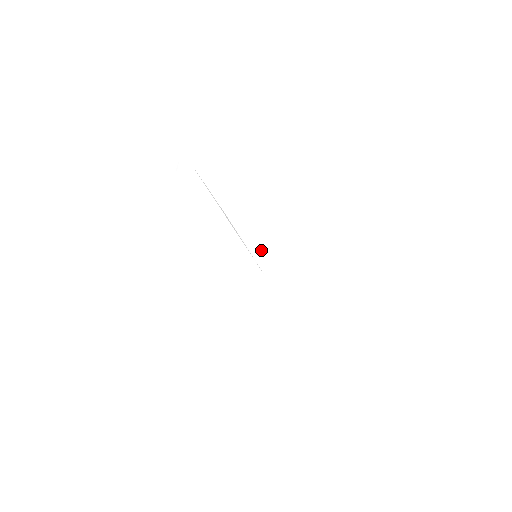
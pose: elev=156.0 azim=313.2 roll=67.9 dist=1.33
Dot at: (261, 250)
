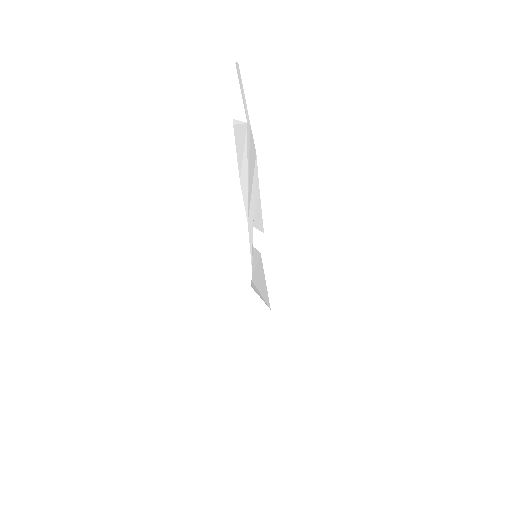
Dot at: (261, 266)
